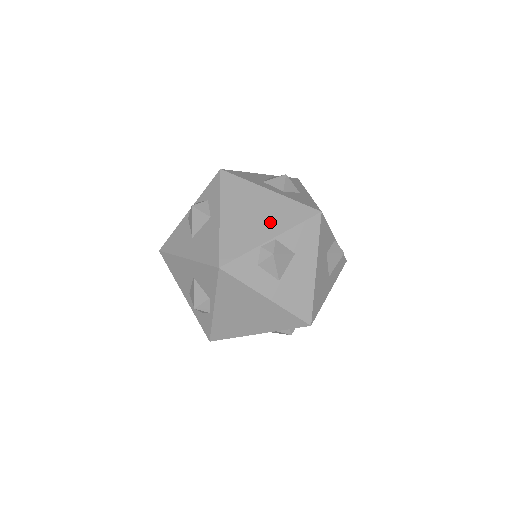
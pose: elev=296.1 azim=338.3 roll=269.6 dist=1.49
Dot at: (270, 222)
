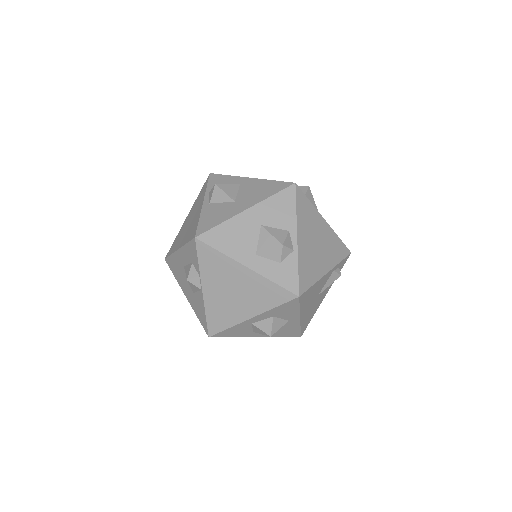
Dot at: occluded
